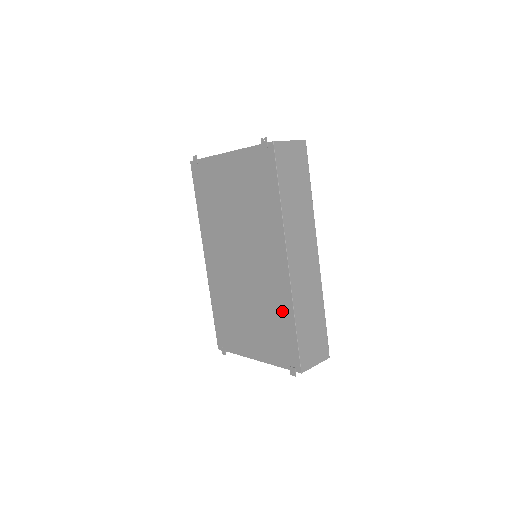
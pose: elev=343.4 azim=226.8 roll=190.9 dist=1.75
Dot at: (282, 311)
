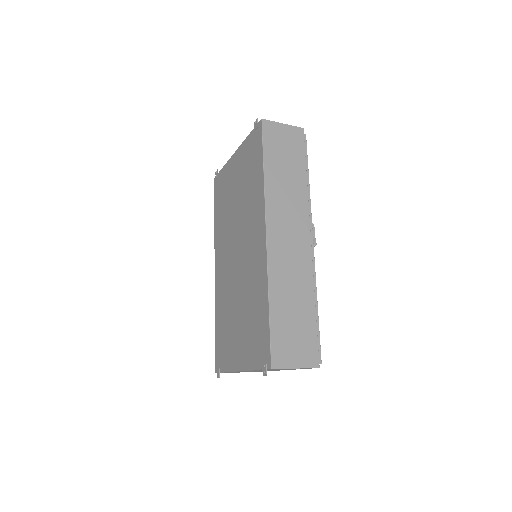
Dot at: (260, 295)
